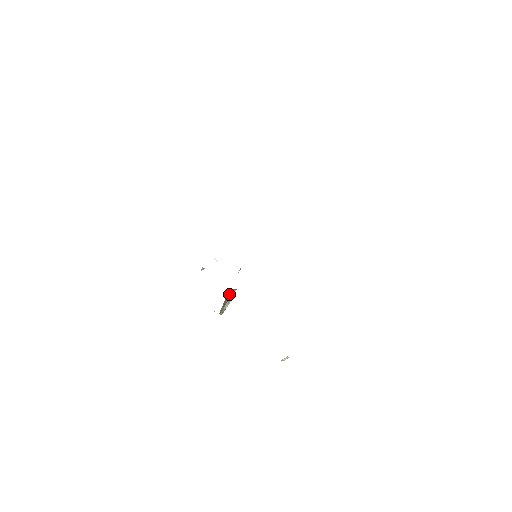
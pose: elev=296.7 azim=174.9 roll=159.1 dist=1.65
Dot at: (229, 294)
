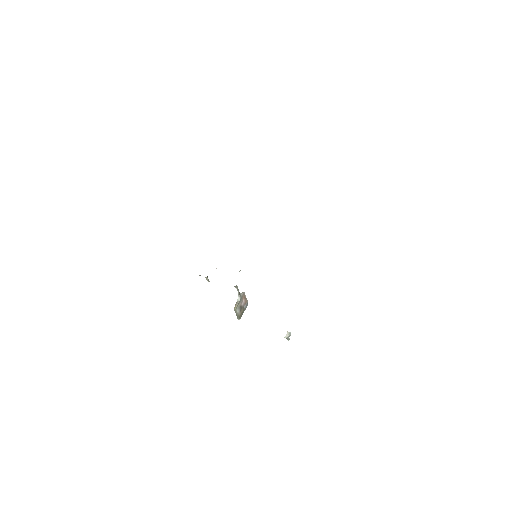
Dot at: occluded
